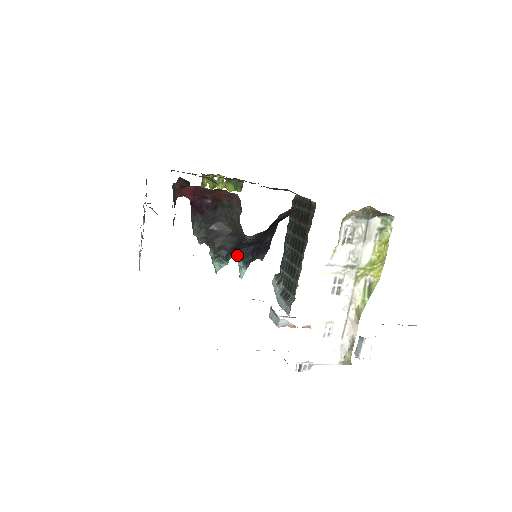
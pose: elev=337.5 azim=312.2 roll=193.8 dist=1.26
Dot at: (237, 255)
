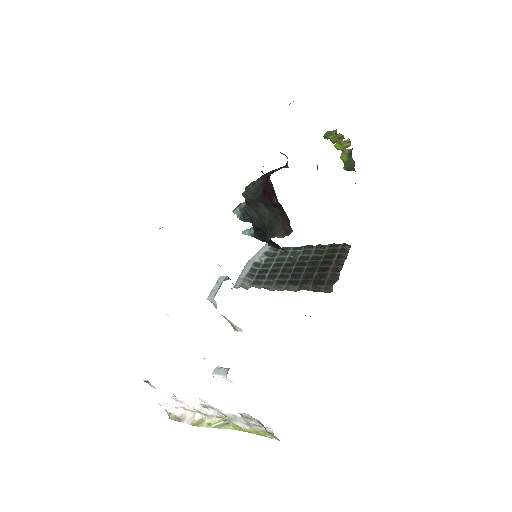
Dot at: (256, 227)
